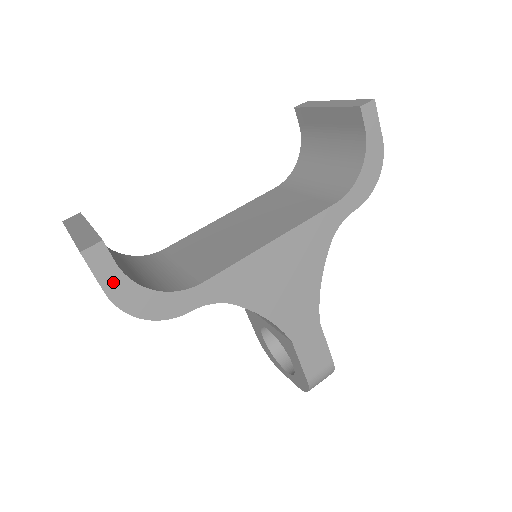
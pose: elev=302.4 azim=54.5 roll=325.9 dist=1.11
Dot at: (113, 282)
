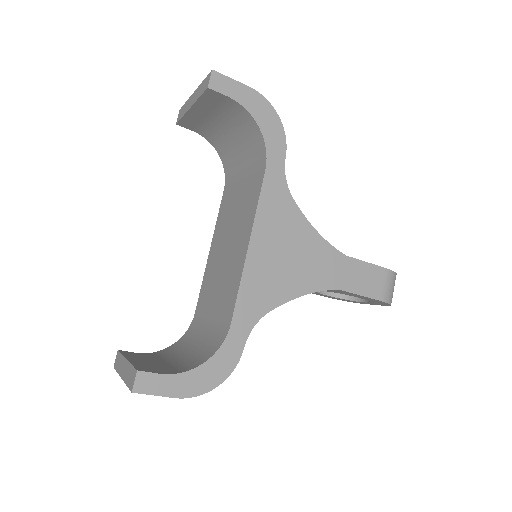
Dot at: (173, 386)
